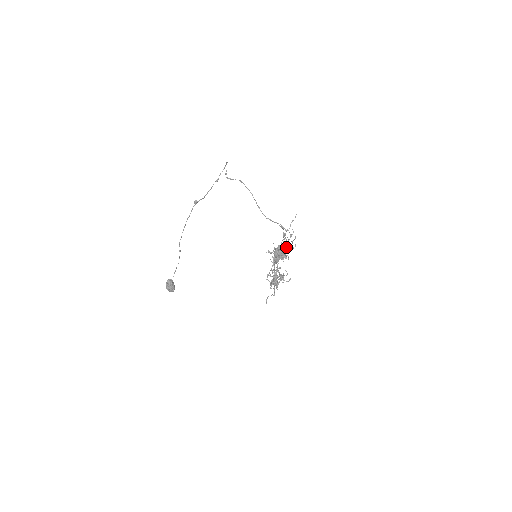
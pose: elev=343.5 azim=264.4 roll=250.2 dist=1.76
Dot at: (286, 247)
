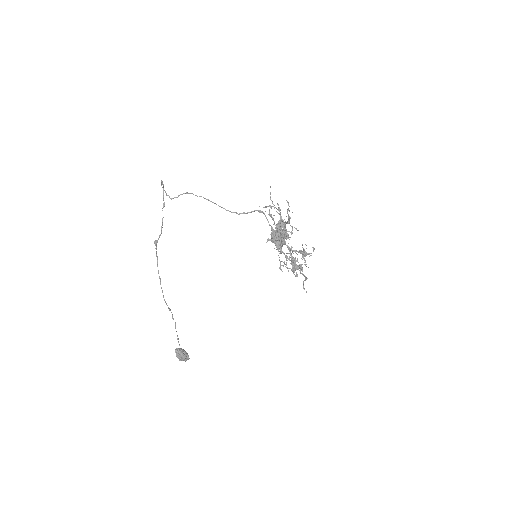
Dot at: (282, 224)
